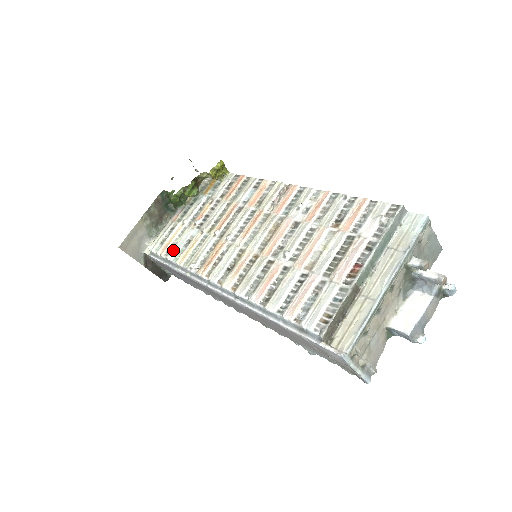
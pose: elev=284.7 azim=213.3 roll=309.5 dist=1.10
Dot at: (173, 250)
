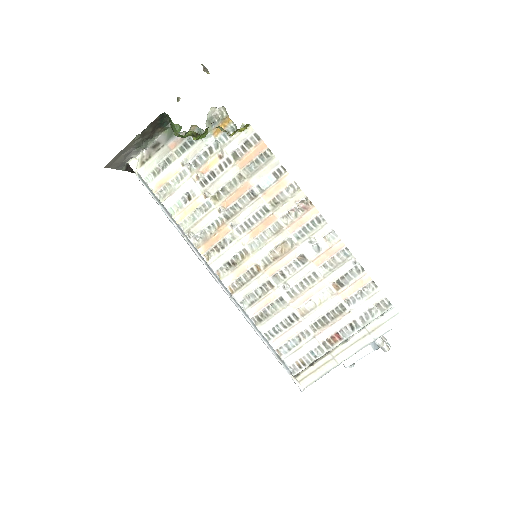
Dot at: (169, 196)
